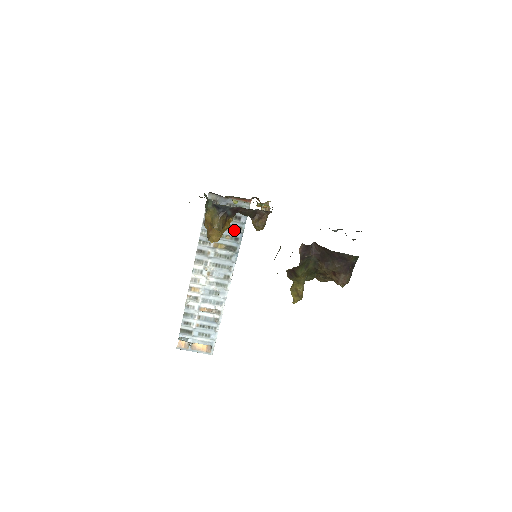
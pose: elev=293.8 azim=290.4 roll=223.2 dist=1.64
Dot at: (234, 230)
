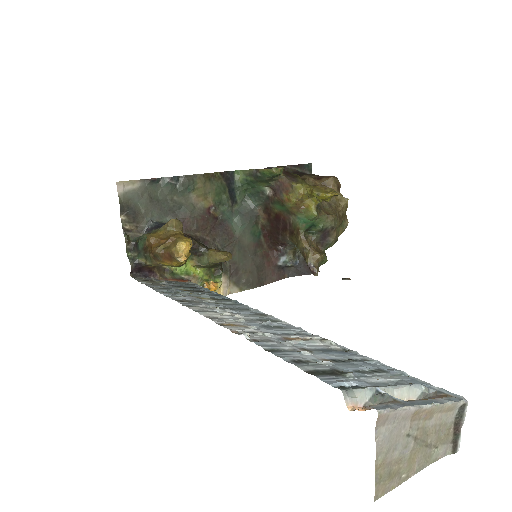
Dot at: (203, 292)
